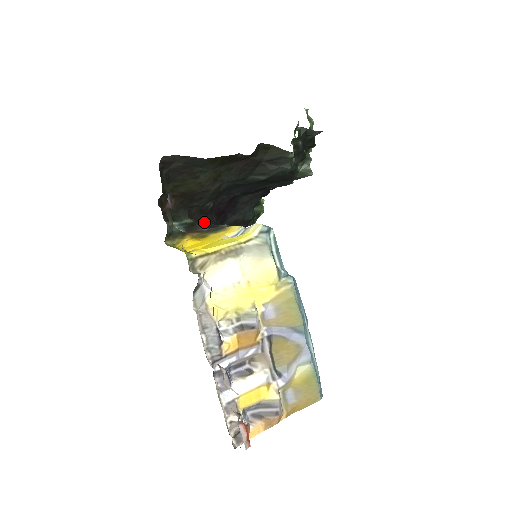
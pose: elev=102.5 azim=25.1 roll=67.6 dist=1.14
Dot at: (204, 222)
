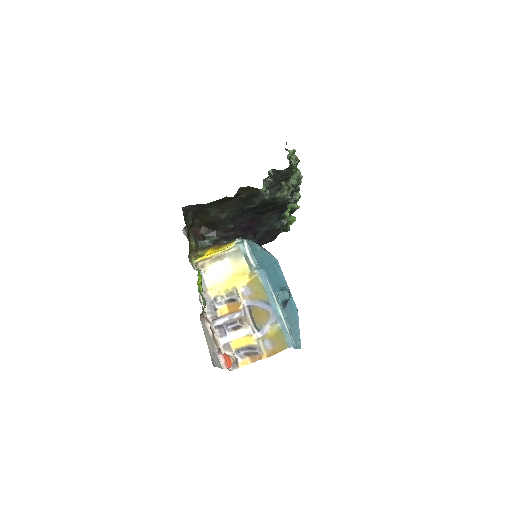
Dot at: (227, 237)
